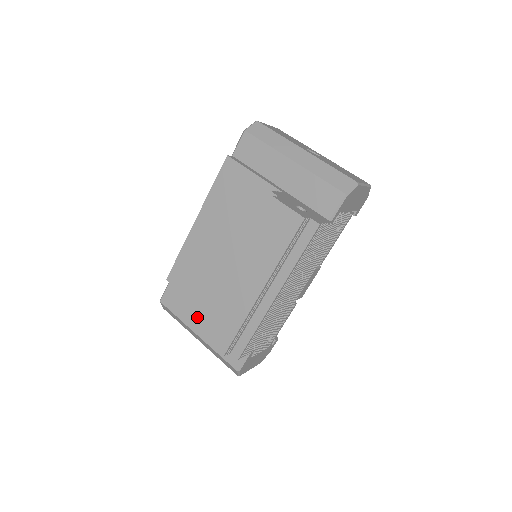
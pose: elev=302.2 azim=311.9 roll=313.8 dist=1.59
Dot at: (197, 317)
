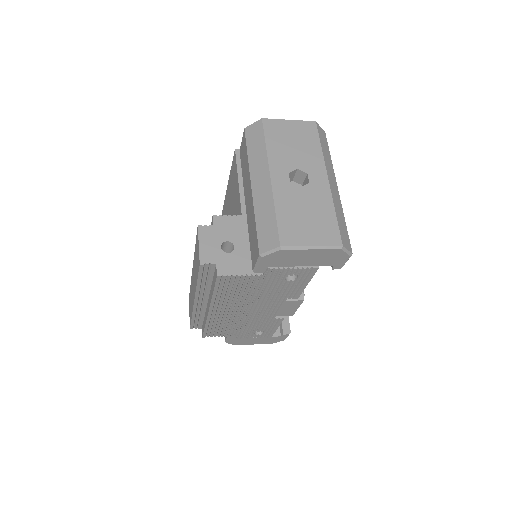
Dot at: occluded
